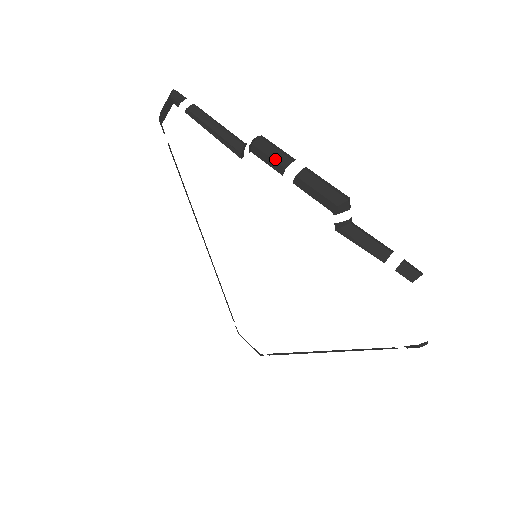
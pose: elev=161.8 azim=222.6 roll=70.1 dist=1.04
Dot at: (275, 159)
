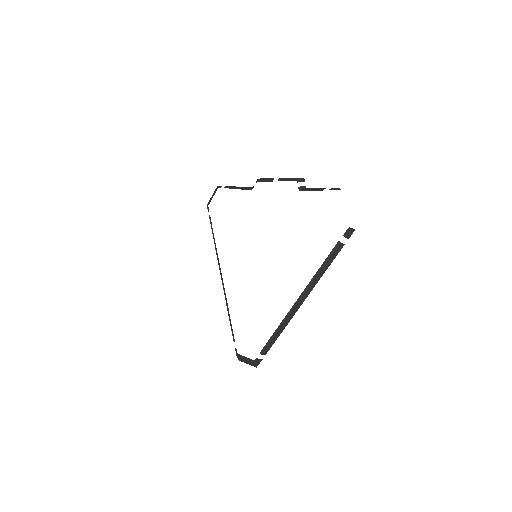
Dot at: (269, 178)
